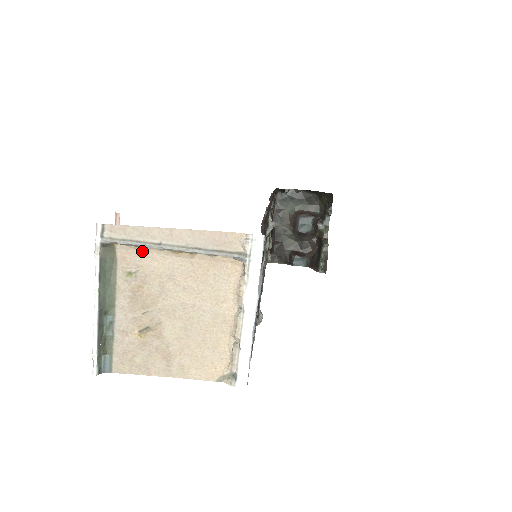
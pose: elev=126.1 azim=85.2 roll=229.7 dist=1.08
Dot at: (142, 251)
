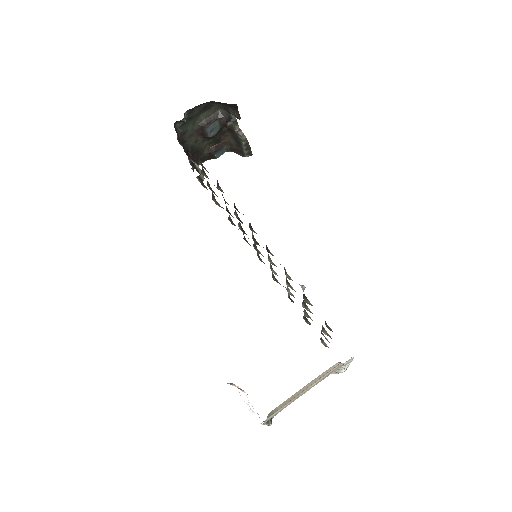
Dot at: occluded
